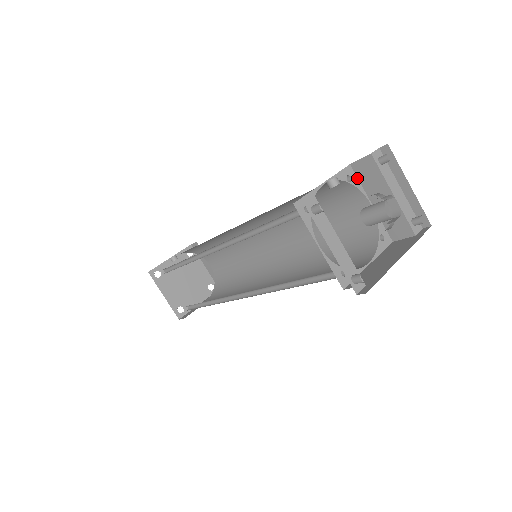
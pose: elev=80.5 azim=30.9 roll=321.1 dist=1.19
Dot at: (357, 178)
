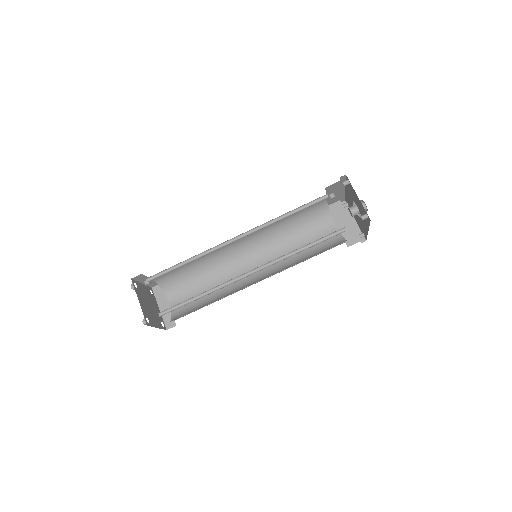
Dot at: occluded
